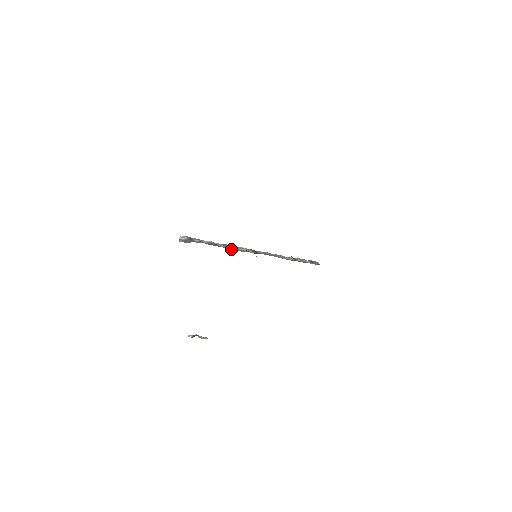
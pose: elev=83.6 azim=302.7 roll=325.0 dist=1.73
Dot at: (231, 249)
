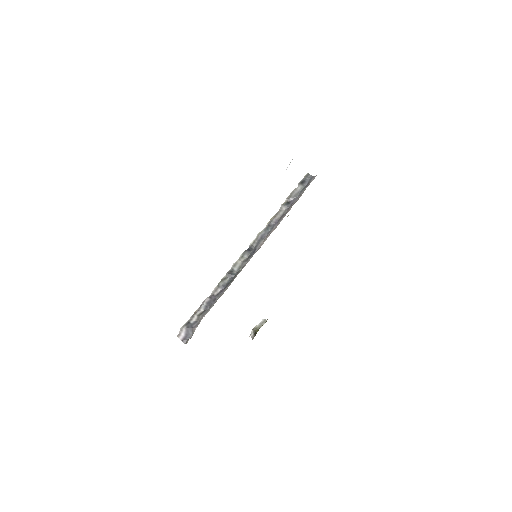
Dot at: (230, 282)
